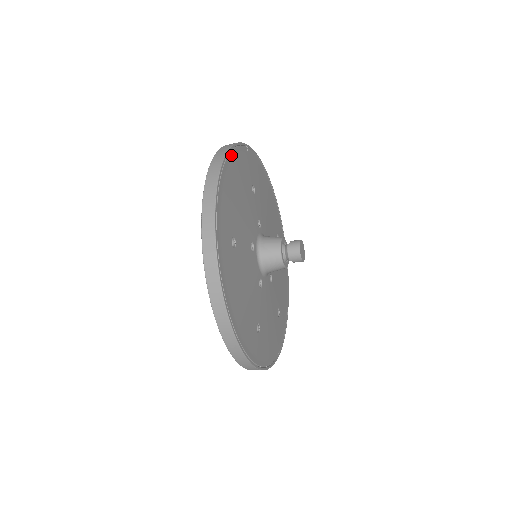
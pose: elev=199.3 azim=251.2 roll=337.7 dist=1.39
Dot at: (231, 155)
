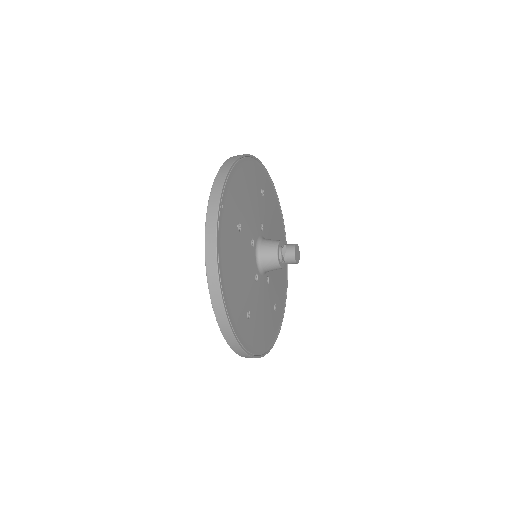
Dot at: (220, 261)
